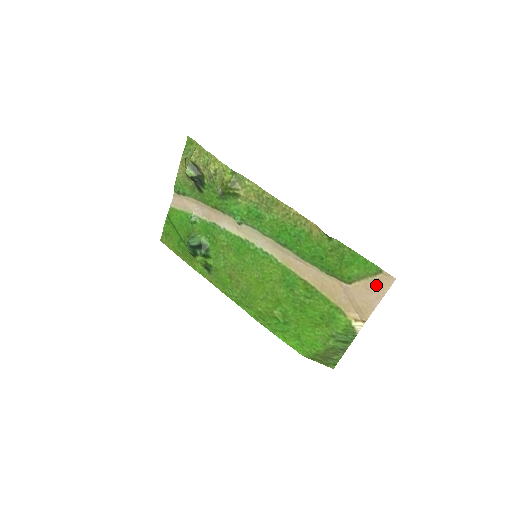
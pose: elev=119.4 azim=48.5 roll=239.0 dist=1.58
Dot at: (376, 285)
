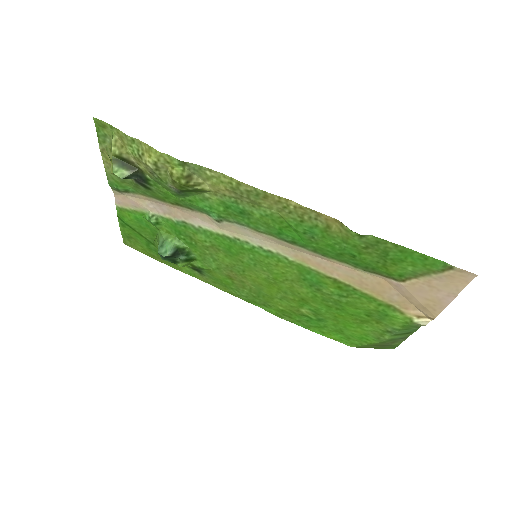
Dot at: (445, 282)
